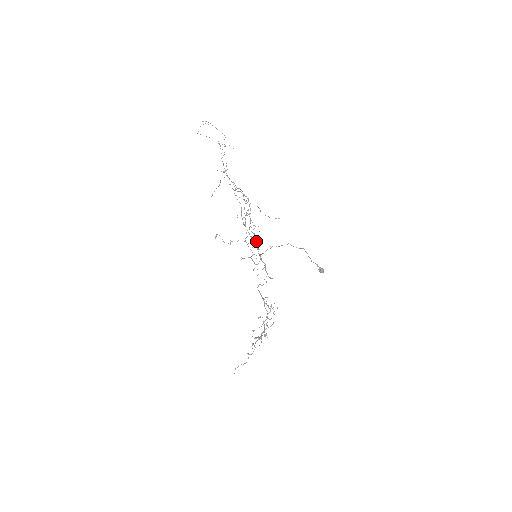
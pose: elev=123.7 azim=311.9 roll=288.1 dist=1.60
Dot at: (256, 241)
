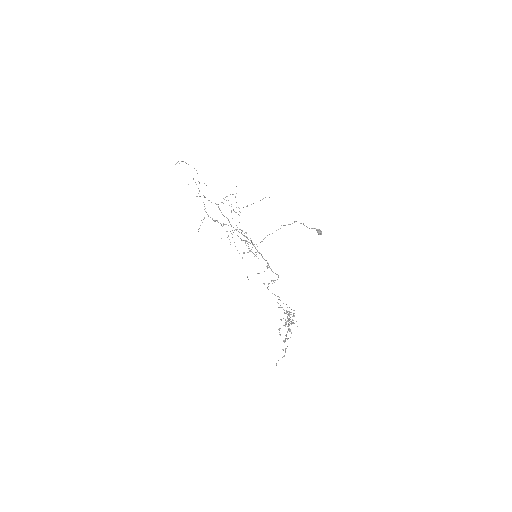
Dot at: occluded
